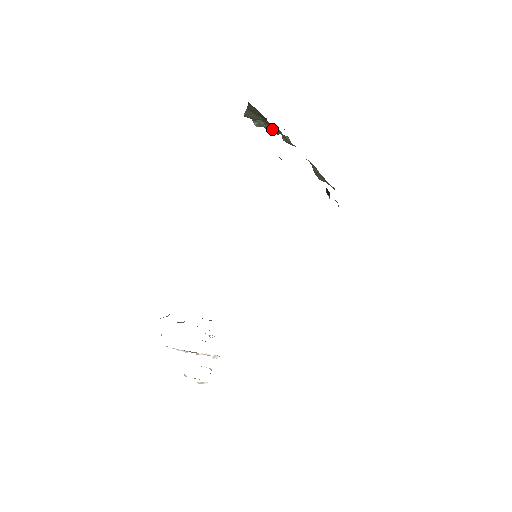
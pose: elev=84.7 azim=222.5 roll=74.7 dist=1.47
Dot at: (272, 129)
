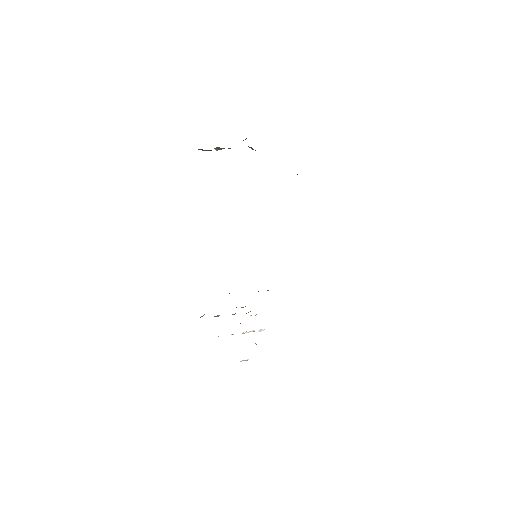
Dot at: occluded
